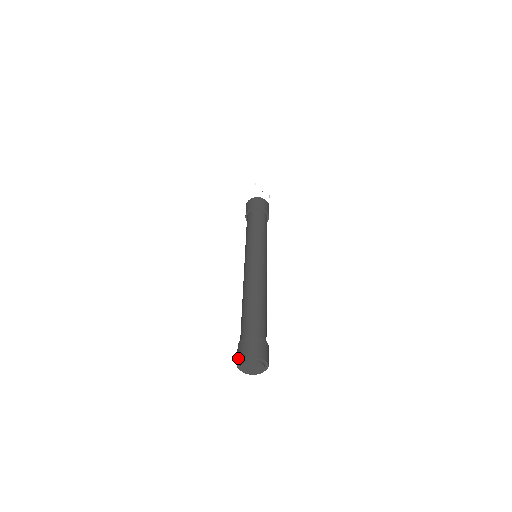
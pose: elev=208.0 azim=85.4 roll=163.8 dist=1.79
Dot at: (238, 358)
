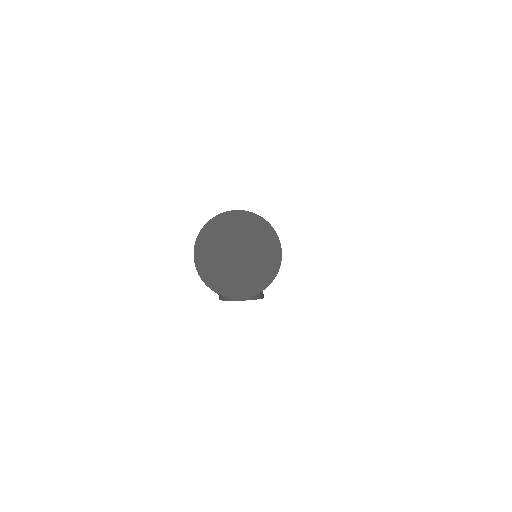
Dot at: (200, 231)
